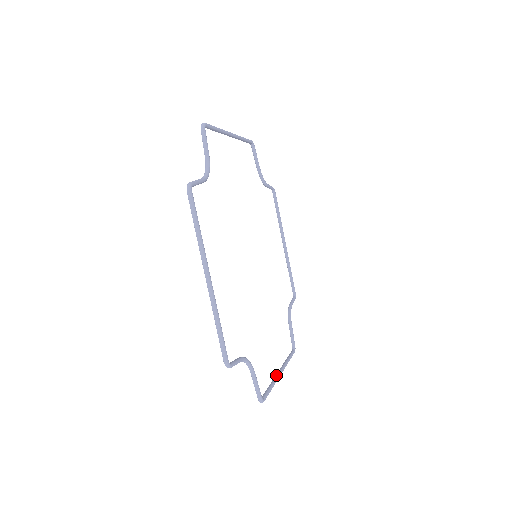
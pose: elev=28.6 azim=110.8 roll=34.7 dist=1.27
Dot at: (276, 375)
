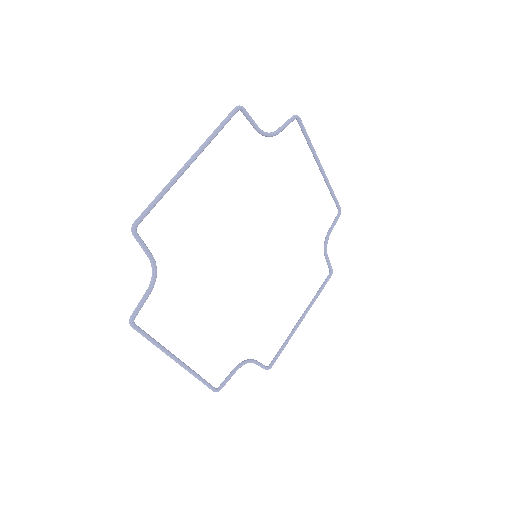
Dot at: (294, 327)
